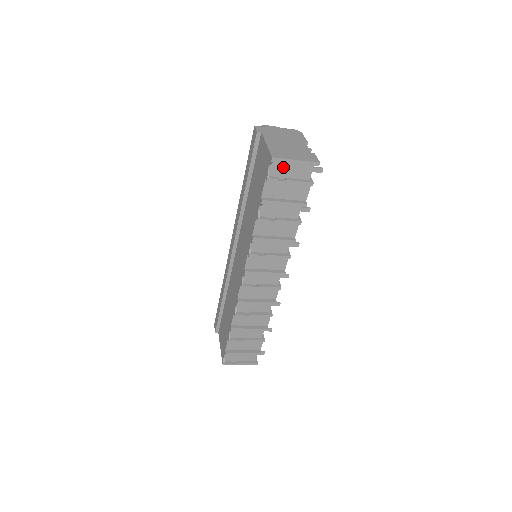
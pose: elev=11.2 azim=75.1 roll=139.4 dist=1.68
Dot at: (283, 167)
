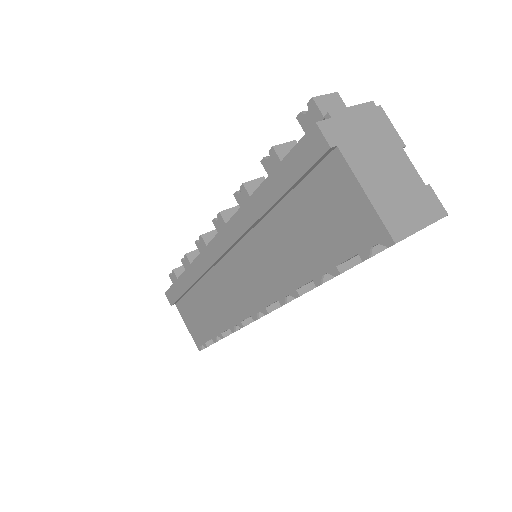
Dot at: occluded
